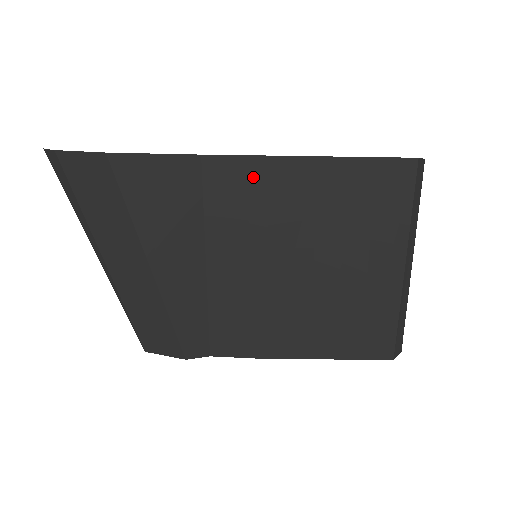
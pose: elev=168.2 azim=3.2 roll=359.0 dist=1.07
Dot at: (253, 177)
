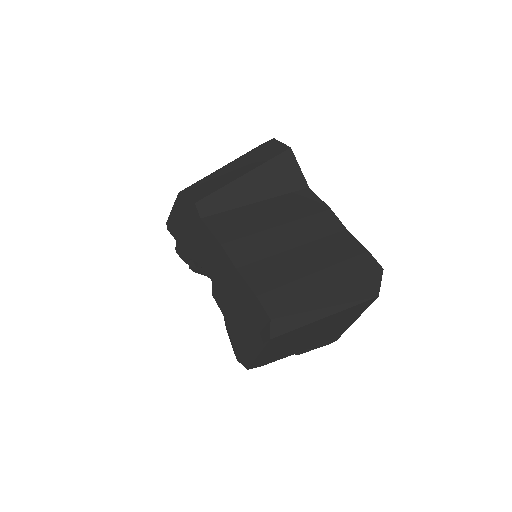
Dot at: (317, 207)
